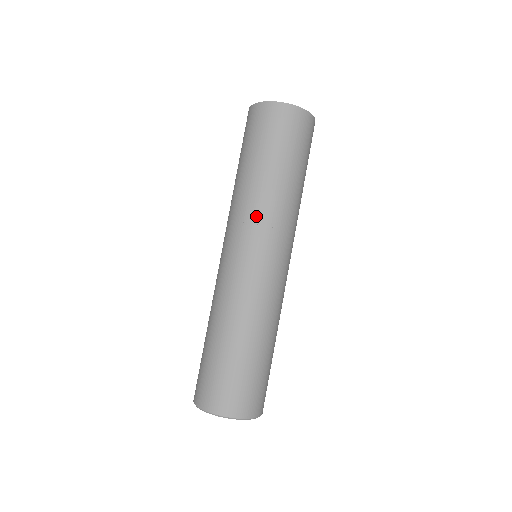
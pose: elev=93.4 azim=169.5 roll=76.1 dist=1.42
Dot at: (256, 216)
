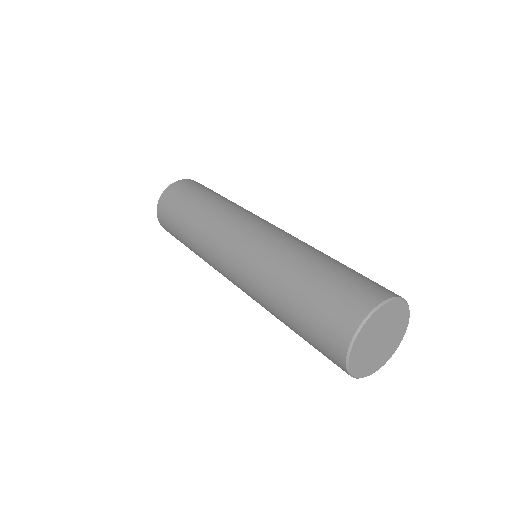
Dot at: occluded
